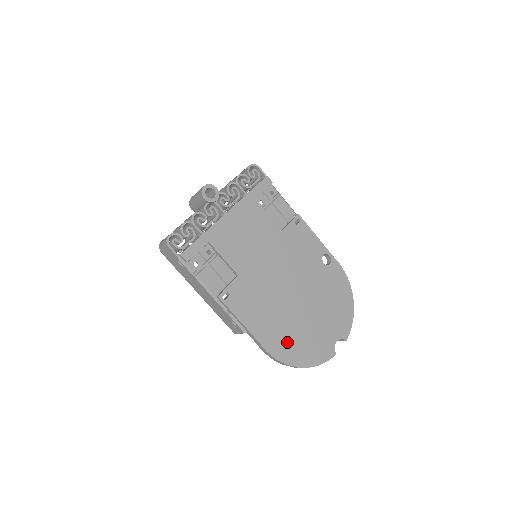
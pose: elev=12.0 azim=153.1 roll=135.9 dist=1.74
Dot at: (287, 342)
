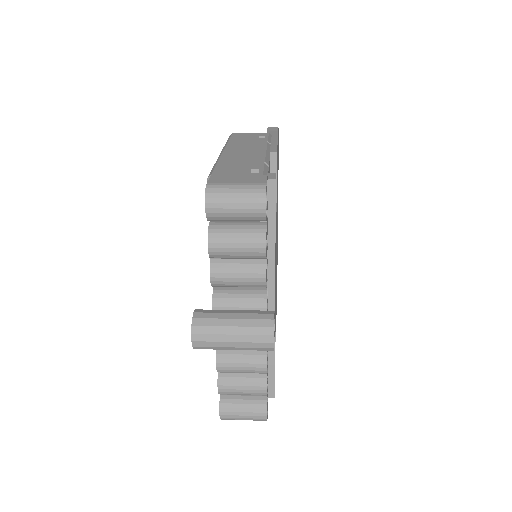
Dot at: occluded
